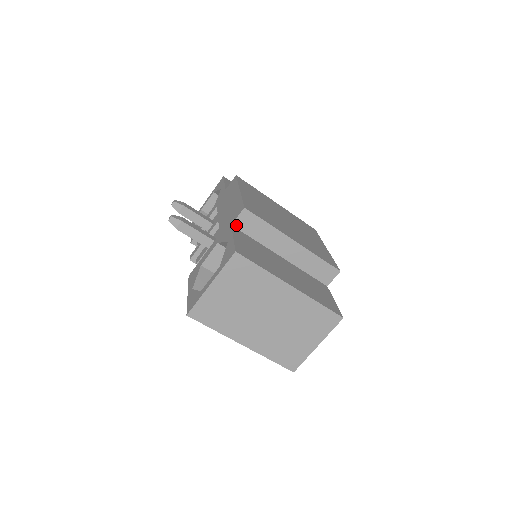
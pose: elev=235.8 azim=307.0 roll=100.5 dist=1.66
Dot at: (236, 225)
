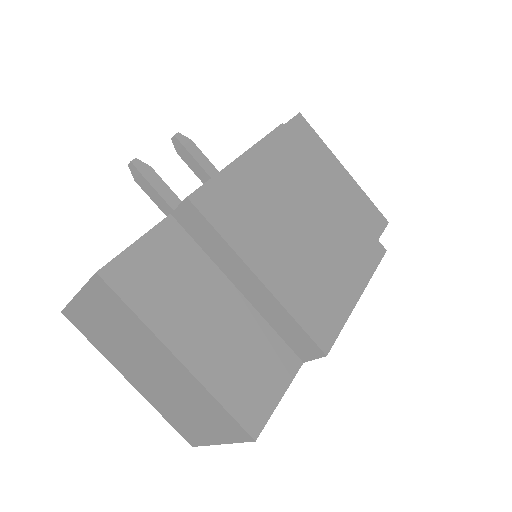
Dot at: (177, 217)
